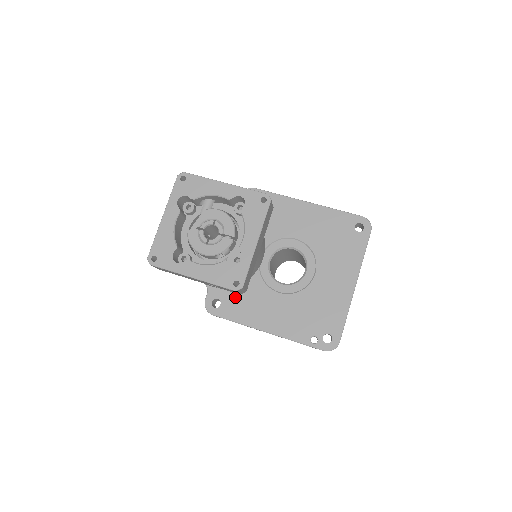
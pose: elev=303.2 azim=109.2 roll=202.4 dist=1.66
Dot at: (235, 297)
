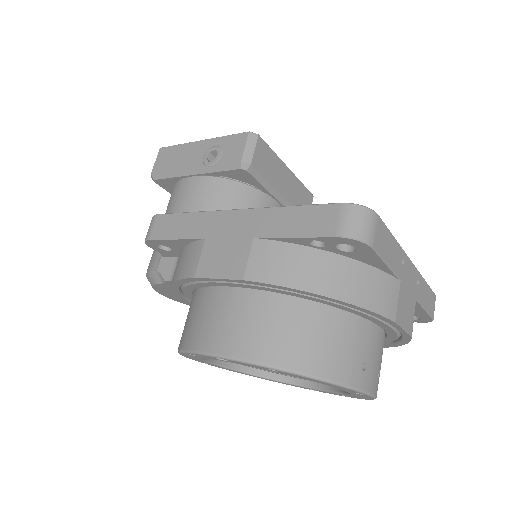
Dot at: occluded
